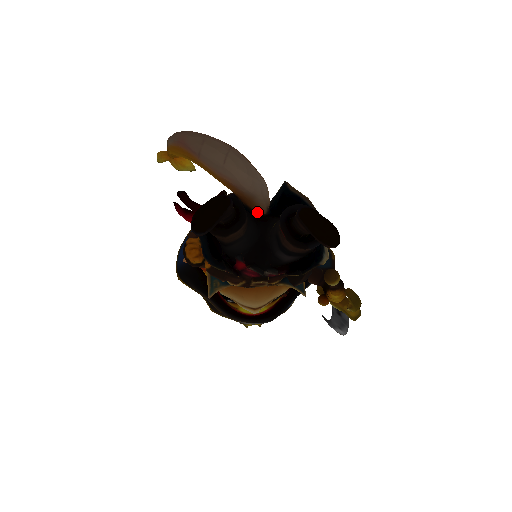
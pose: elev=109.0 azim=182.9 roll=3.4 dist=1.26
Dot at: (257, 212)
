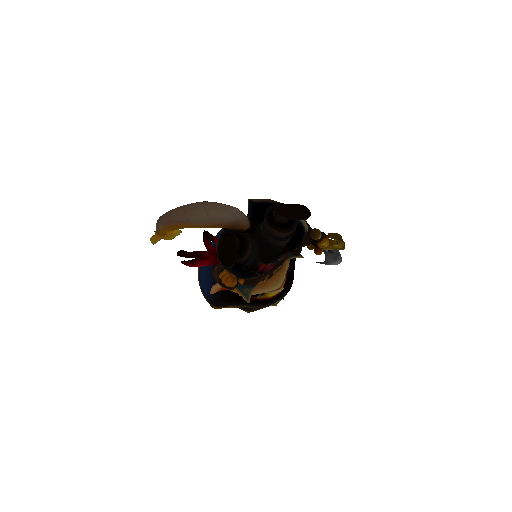
Dot at: (244, 229)
